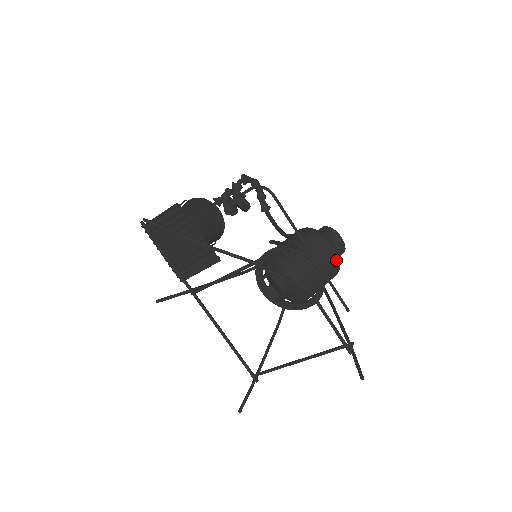
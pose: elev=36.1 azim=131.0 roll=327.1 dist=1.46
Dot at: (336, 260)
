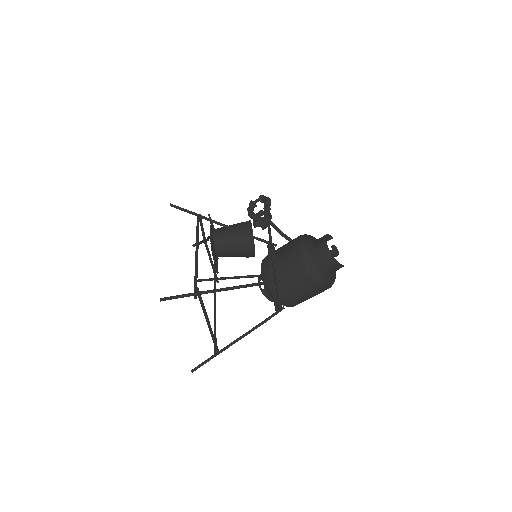
Dot at: (298, 255)
